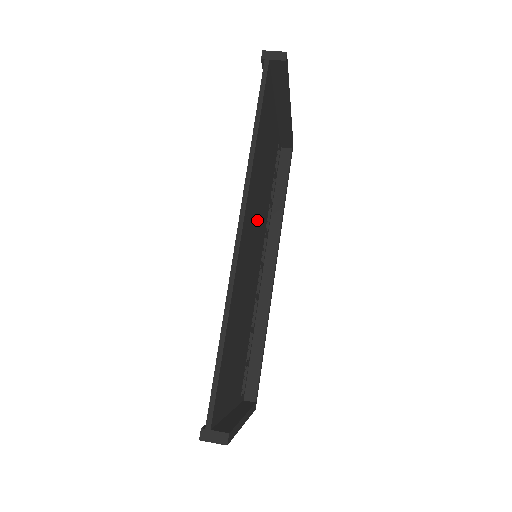
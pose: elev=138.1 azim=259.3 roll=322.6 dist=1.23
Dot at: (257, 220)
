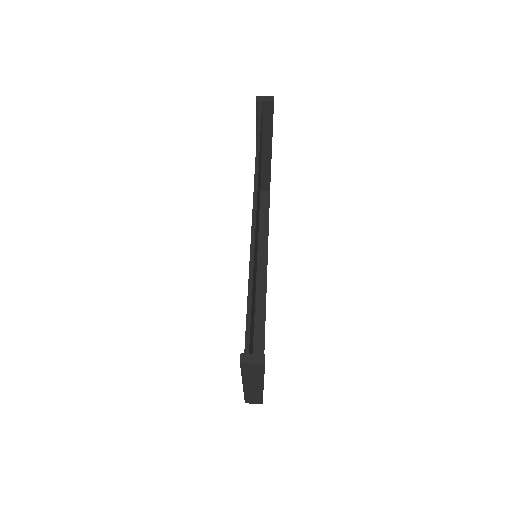
Dot at: occluded
